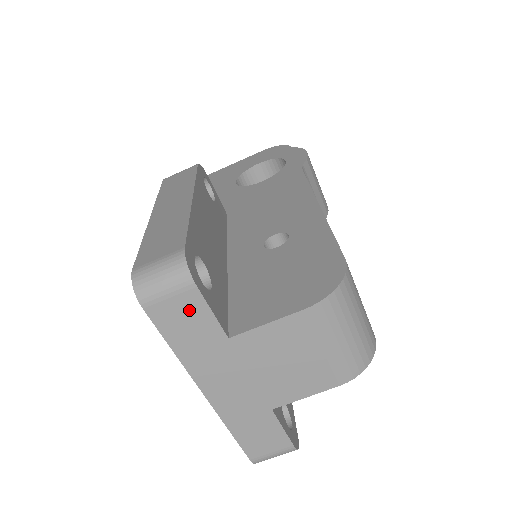
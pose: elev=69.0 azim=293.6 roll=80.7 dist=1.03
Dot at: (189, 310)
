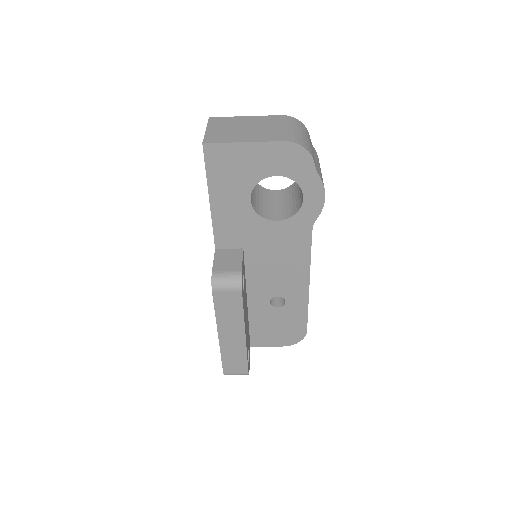
Dot at: occluded
